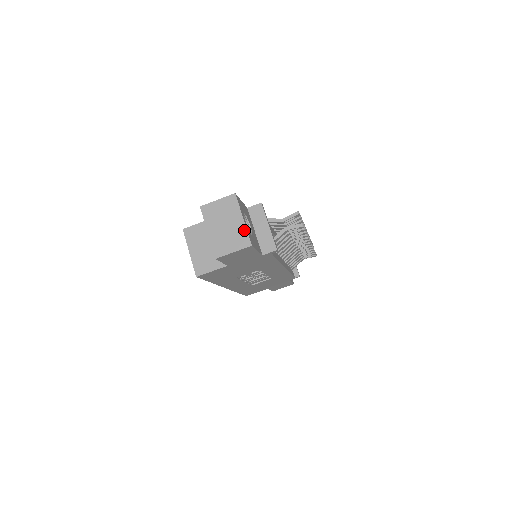
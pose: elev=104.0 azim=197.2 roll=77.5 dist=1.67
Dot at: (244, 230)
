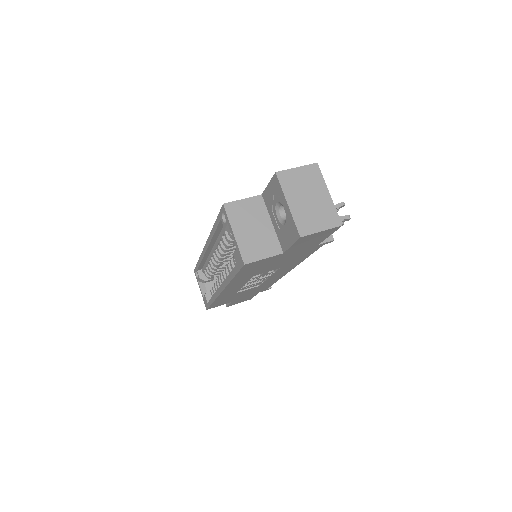
Dot at: (332, 206)
